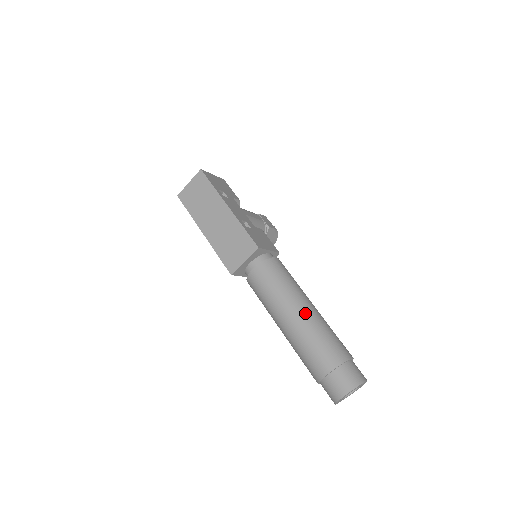
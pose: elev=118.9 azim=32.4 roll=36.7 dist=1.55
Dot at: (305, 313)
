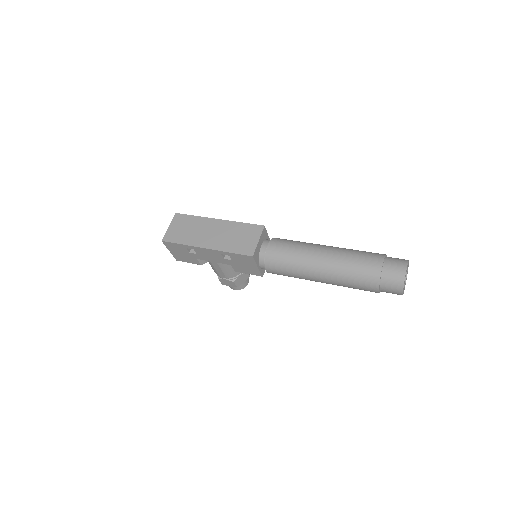
Dot at: (331, 247)
